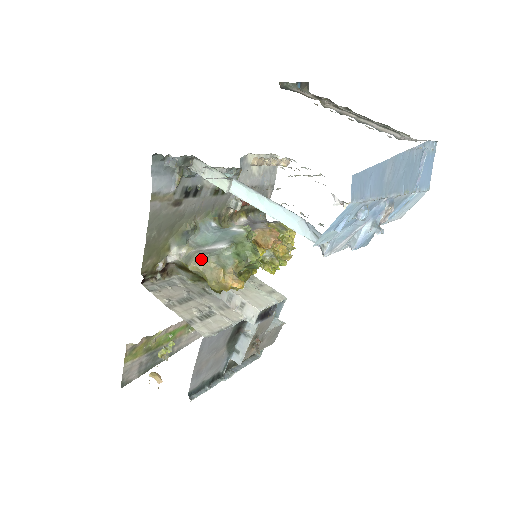
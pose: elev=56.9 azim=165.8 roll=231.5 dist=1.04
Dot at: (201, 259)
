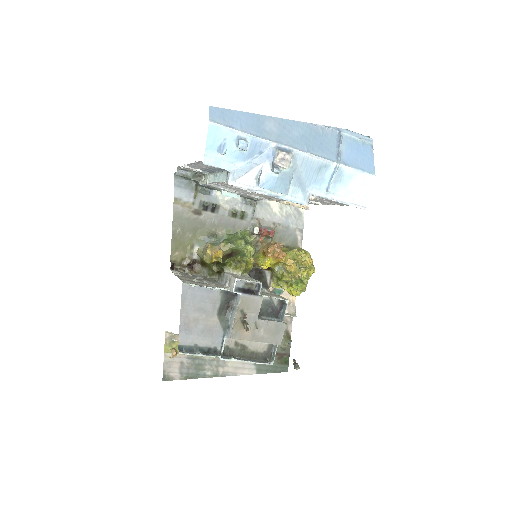
Dot at: (204, 245)
